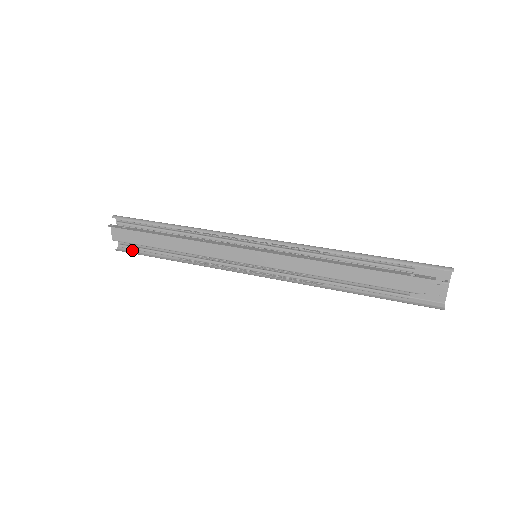
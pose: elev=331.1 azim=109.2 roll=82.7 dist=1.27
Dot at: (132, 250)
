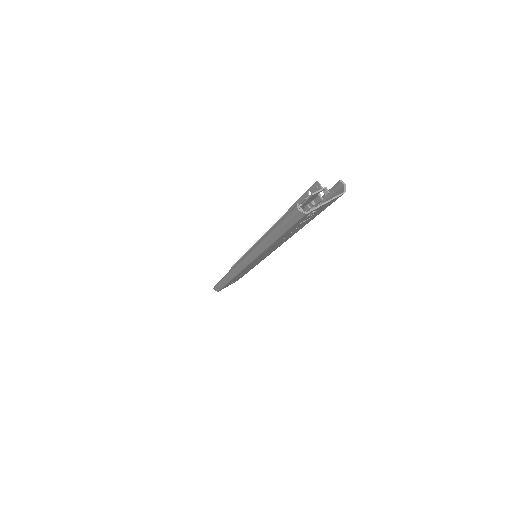
Dot at: (219, 288)
